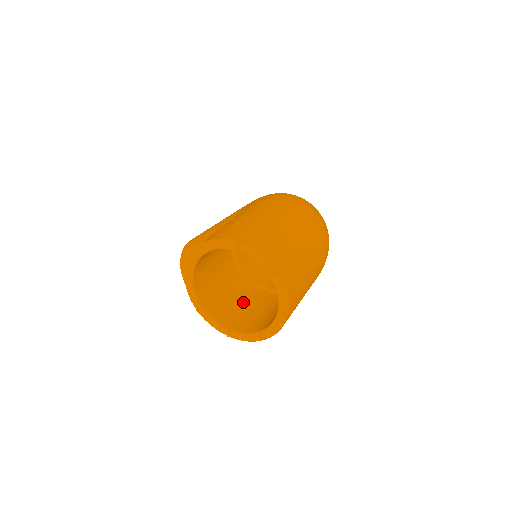
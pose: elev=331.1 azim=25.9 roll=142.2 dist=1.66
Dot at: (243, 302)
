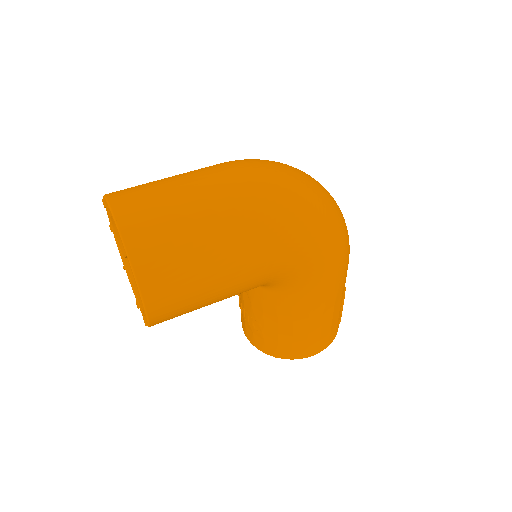
Dot at: occluded
